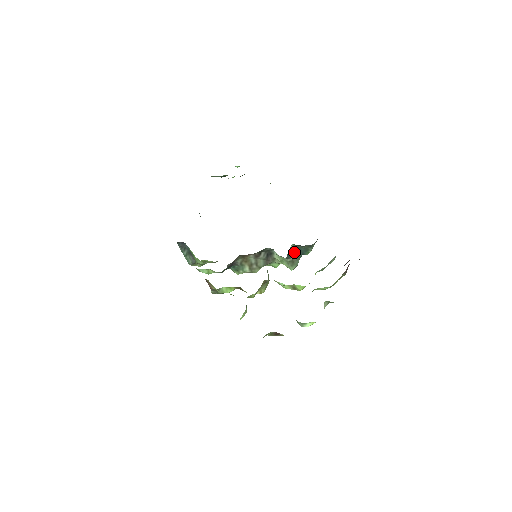
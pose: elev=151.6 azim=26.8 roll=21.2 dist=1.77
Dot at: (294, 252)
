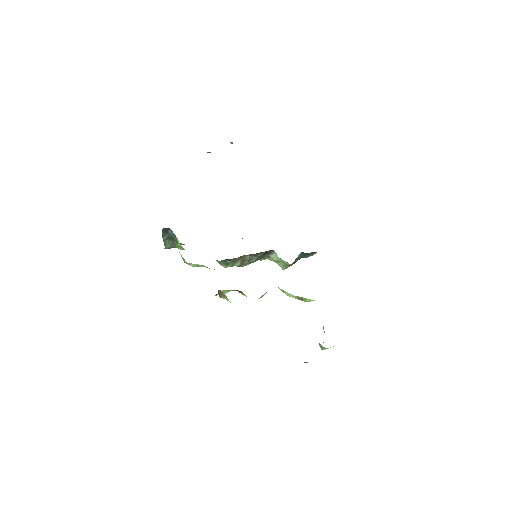
Dot at: (298, 258)
